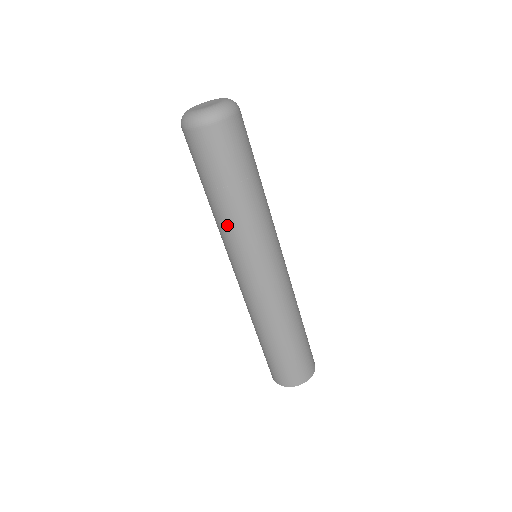
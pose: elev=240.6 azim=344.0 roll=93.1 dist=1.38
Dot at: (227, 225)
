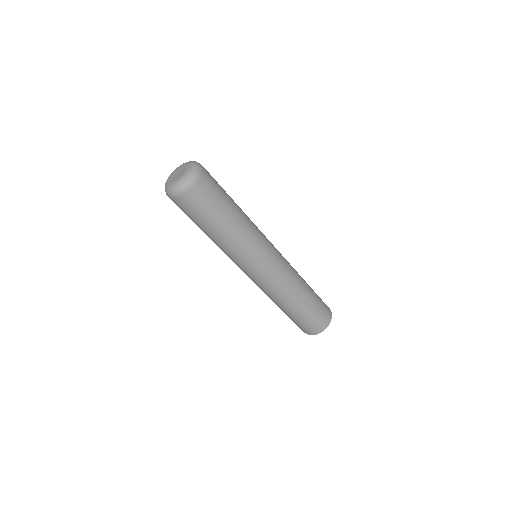
Dot at: (237, 242)
